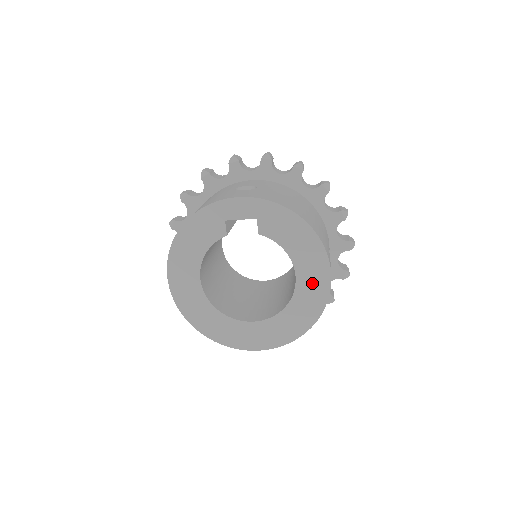
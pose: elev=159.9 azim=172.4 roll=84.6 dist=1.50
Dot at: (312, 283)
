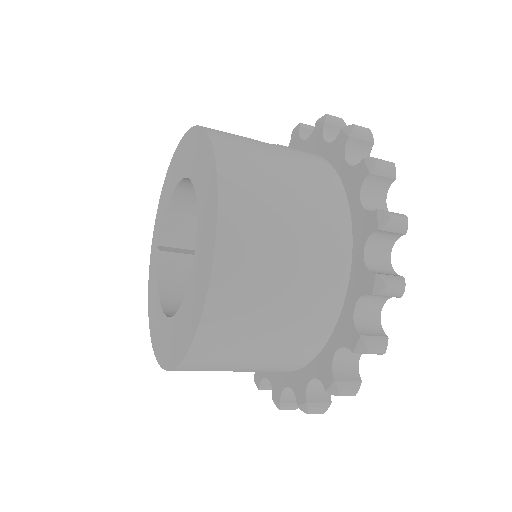
Dot at: (195, 156)
